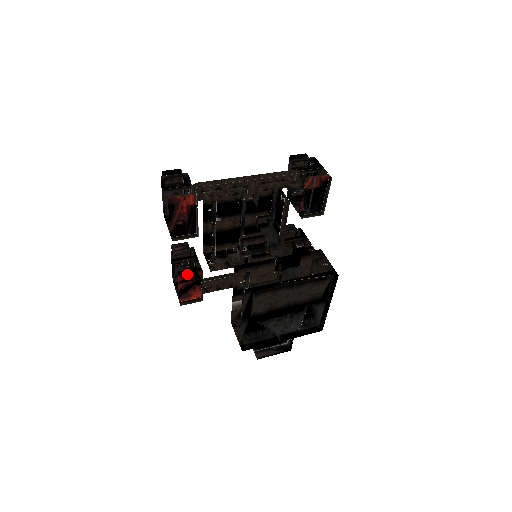
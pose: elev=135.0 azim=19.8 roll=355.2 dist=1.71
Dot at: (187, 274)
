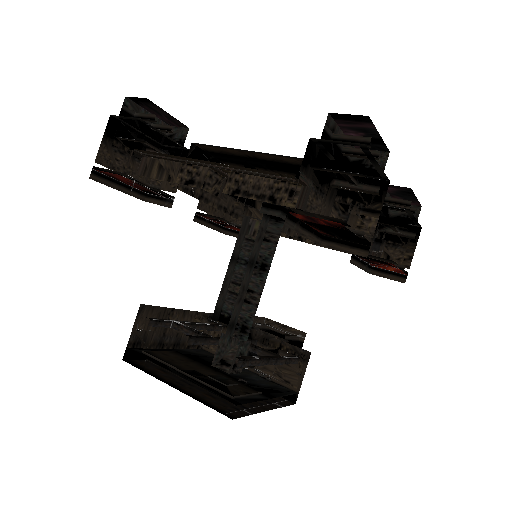
Dot at: (209, 217)
